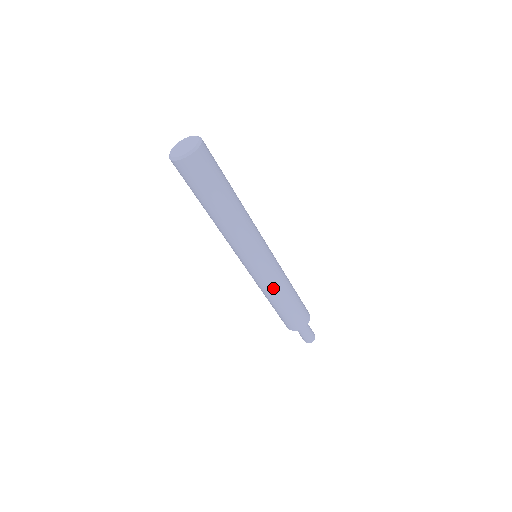
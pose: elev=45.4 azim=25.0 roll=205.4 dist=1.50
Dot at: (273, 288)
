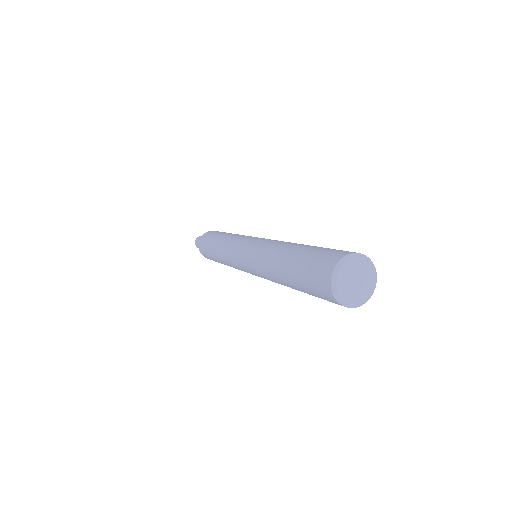
Dot at: occluded
